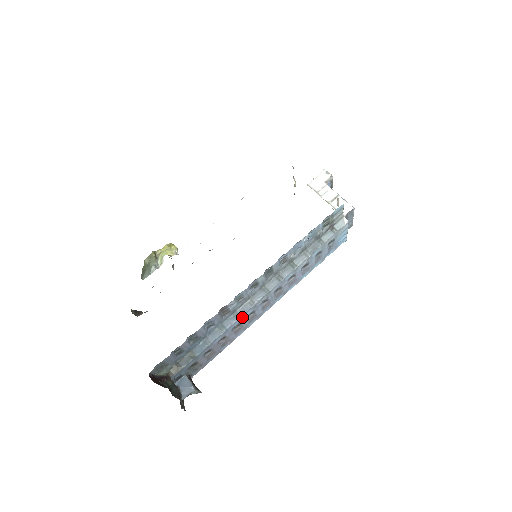
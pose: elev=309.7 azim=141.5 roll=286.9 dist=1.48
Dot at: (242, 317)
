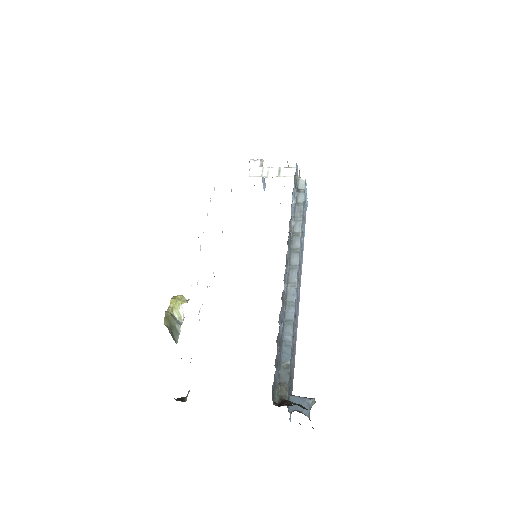
Dot at: (295, 303)
